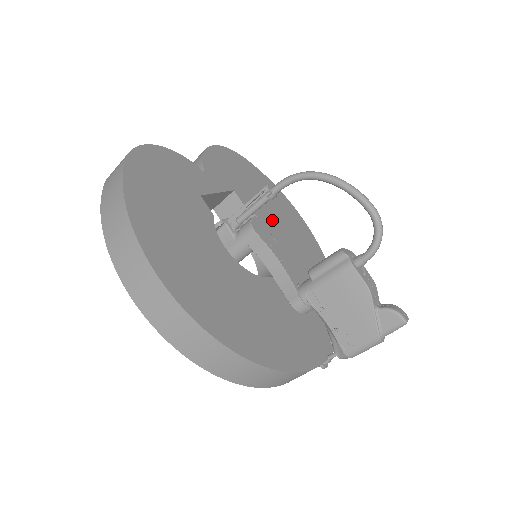
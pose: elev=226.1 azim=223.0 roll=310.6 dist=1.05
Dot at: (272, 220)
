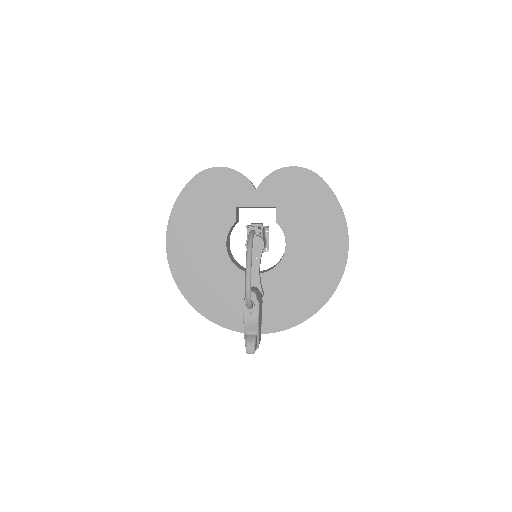
Dot at: (299, 237)
